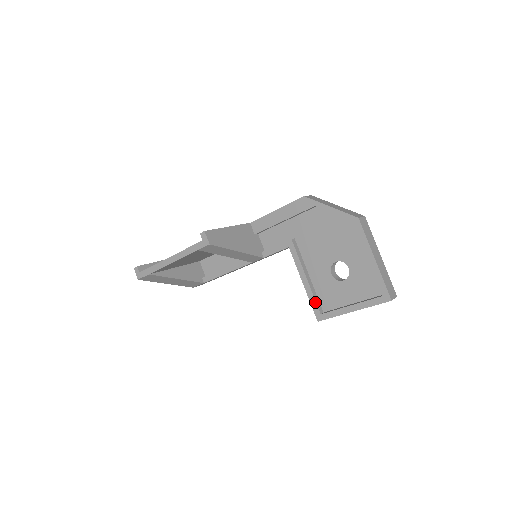
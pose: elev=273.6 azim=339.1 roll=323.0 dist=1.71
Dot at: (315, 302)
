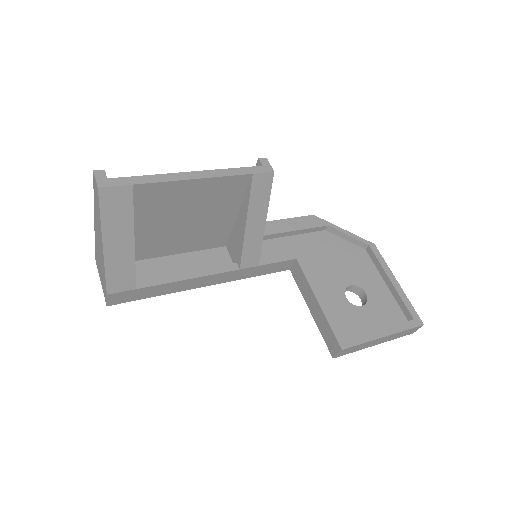
Dot at: (336, 324)
